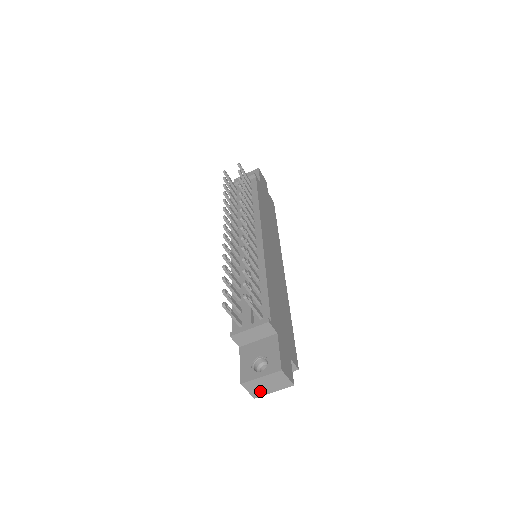
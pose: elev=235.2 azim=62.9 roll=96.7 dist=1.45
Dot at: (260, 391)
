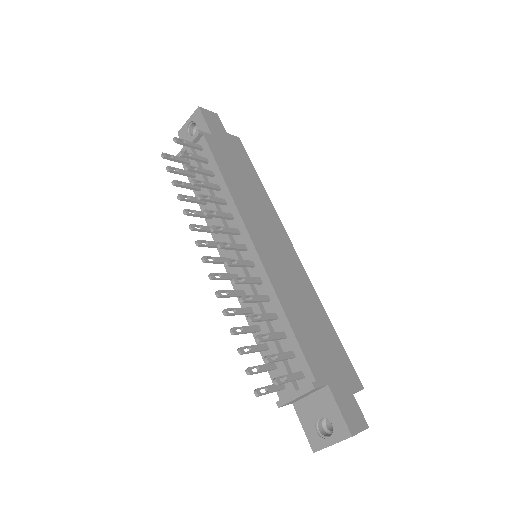
Dot at: occluded
